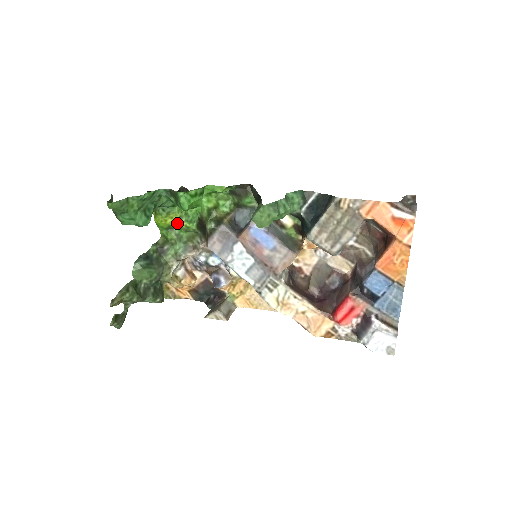
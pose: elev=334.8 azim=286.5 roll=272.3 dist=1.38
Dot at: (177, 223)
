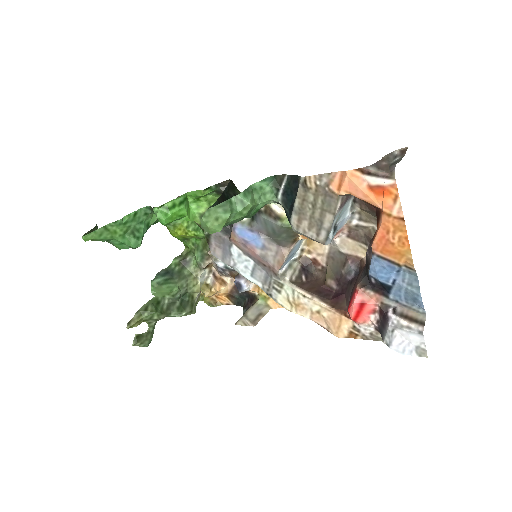
Dot at: (186, 233)
